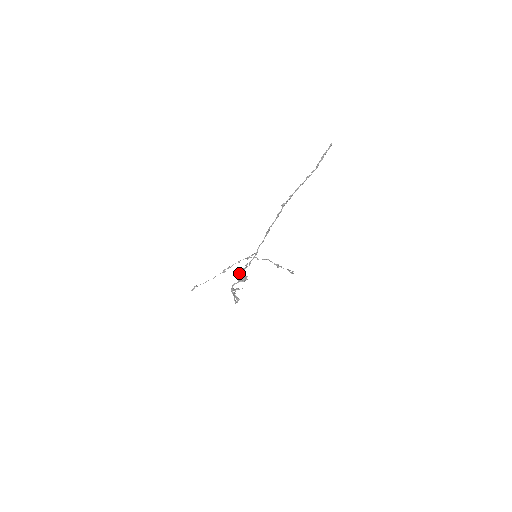
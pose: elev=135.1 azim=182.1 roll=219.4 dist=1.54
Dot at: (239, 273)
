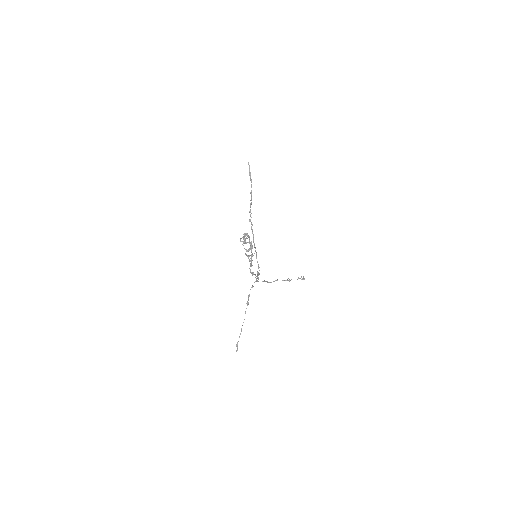
Dot at: (252, 273)
